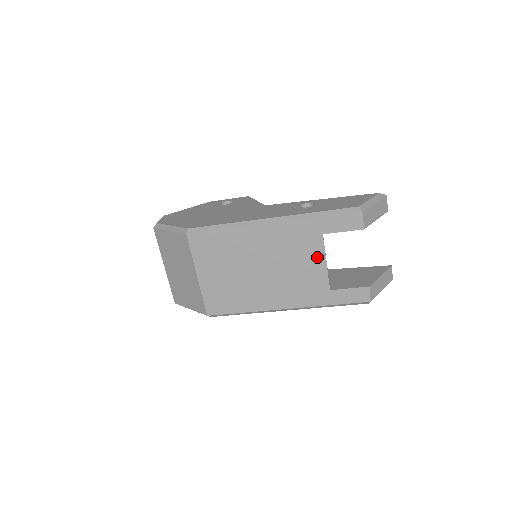
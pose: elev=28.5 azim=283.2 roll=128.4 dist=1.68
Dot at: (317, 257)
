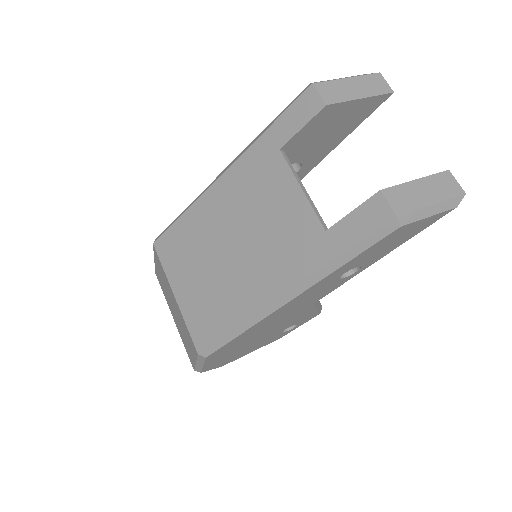
Dot at: (287, 187)
